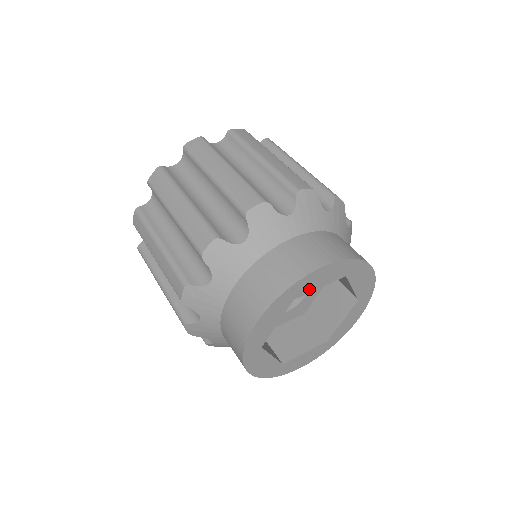
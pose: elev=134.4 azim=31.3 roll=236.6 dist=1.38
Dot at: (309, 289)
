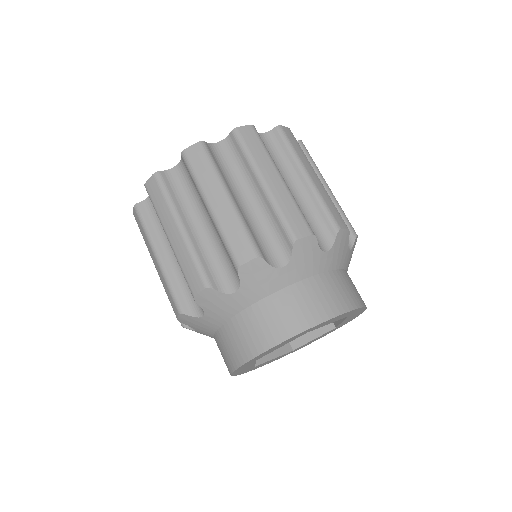
Dot at: (268, 353)
